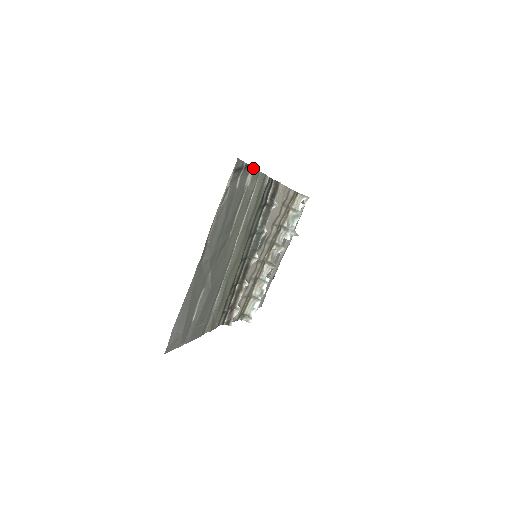
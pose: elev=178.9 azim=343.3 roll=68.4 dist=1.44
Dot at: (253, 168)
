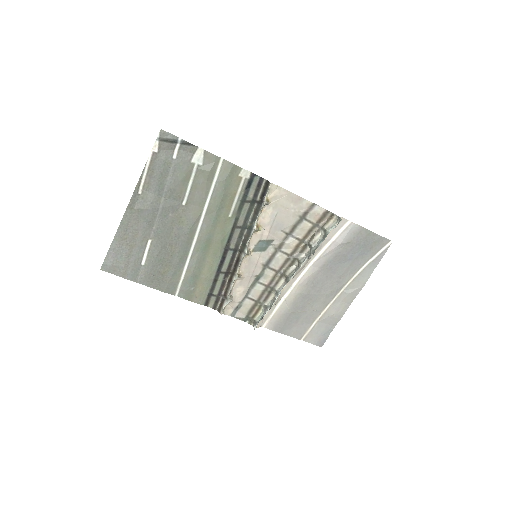
Dot at: (202, 149)
